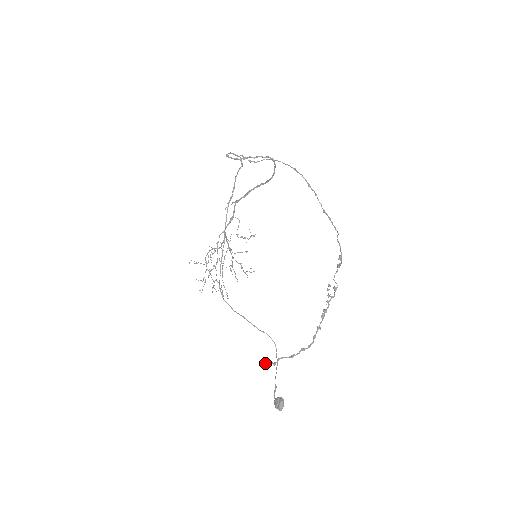
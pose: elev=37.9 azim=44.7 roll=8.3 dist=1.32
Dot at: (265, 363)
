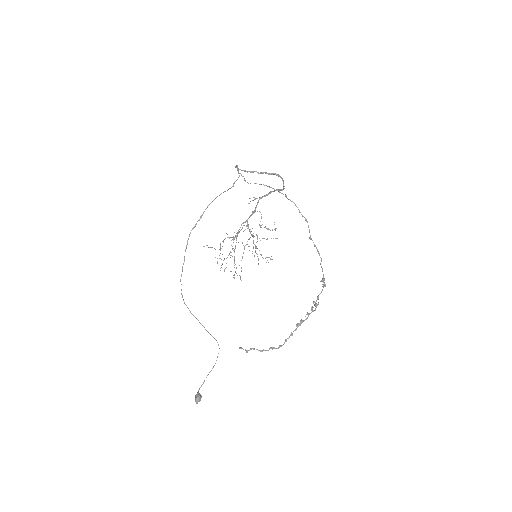
Dot at: occluded
